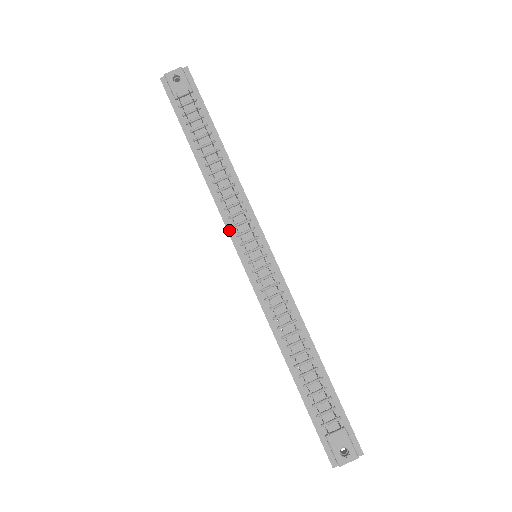
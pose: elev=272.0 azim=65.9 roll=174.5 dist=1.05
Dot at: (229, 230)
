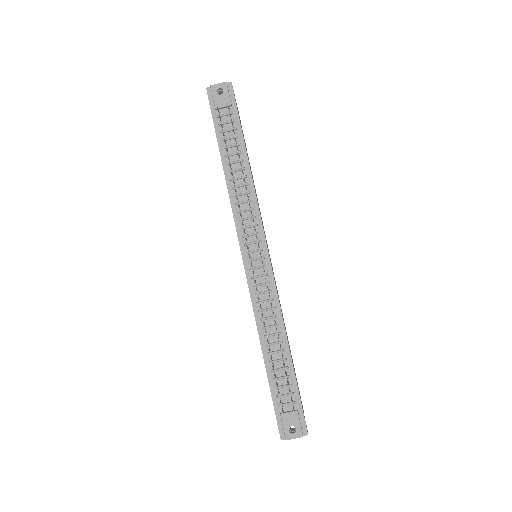
Dot at: (238, 230)
